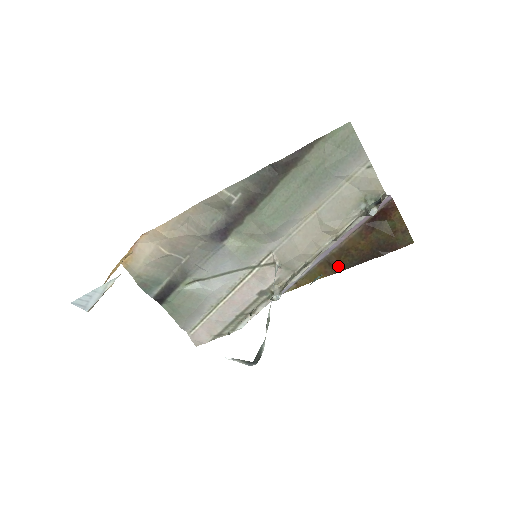
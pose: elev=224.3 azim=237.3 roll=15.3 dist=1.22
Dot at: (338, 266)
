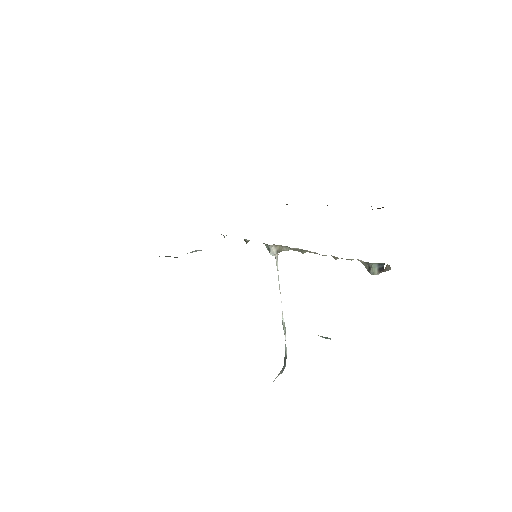
Dot at: occluded
